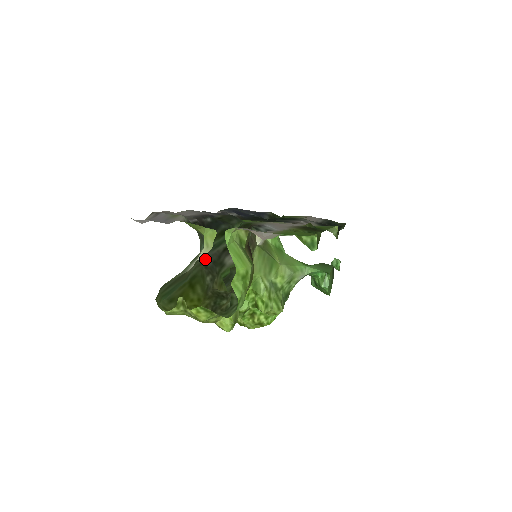
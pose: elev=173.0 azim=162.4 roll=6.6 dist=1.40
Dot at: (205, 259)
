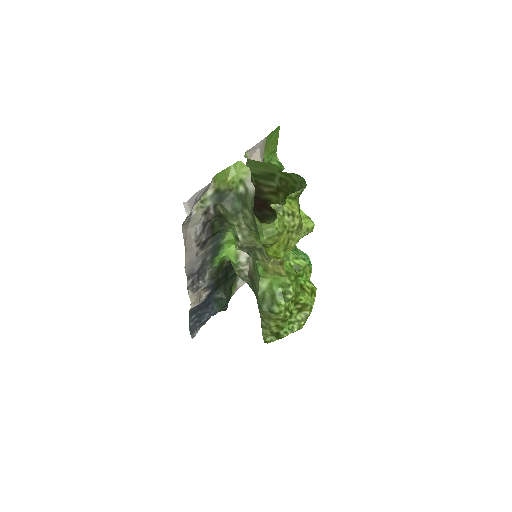
Dot at: occluded
